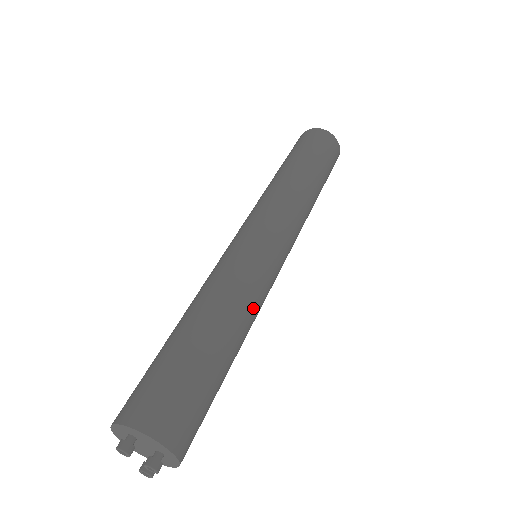
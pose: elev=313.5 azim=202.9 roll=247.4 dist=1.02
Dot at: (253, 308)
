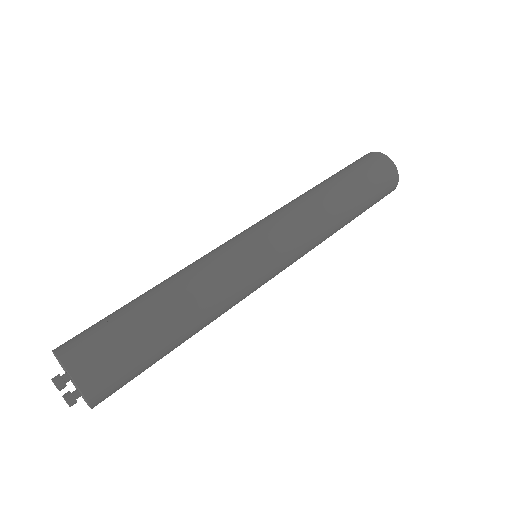
Dot at: occluded
